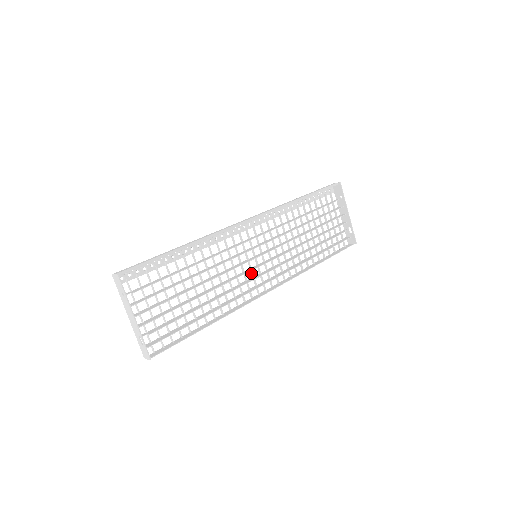
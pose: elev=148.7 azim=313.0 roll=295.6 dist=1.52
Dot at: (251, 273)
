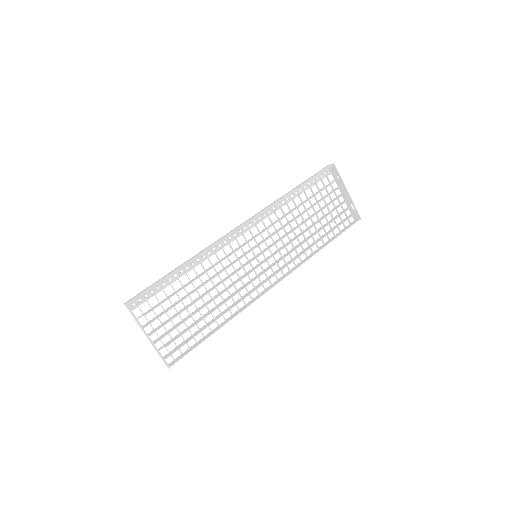
Dot at: occluded
